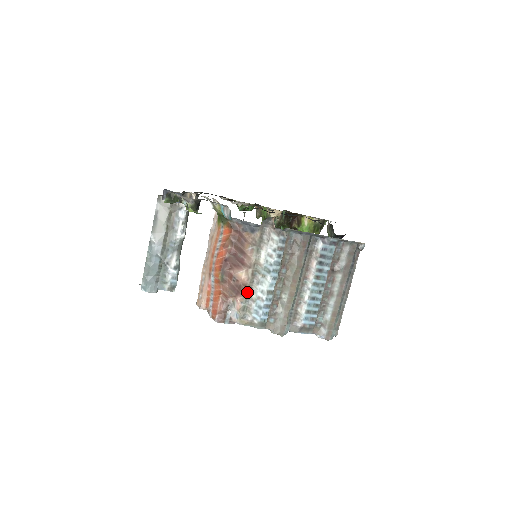
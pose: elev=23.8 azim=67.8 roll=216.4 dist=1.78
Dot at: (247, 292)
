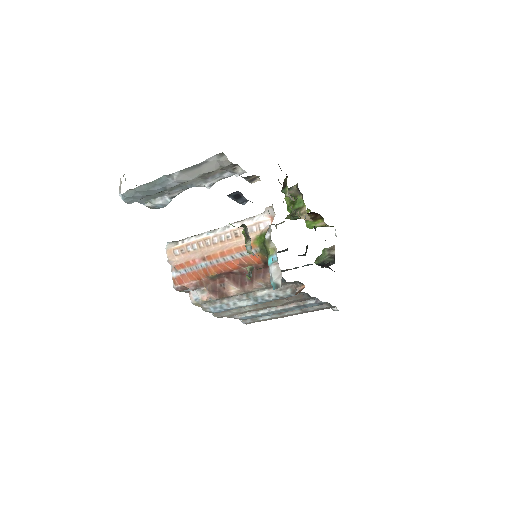
Dot at: (223, 298)
